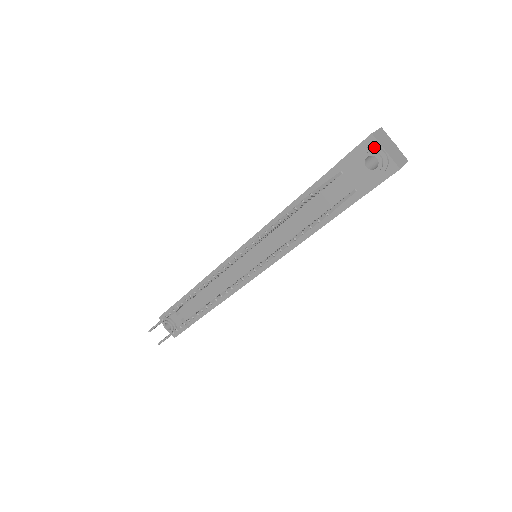
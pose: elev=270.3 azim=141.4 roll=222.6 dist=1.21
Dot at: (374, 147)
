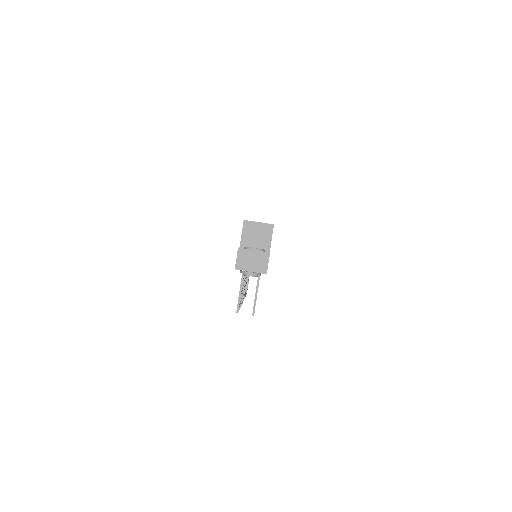
Dot at: (243, 273)
